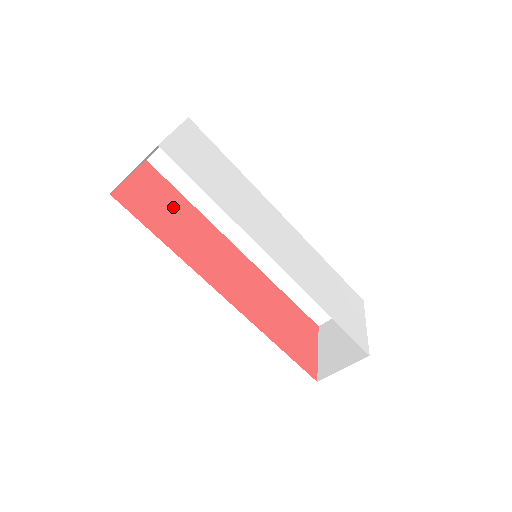
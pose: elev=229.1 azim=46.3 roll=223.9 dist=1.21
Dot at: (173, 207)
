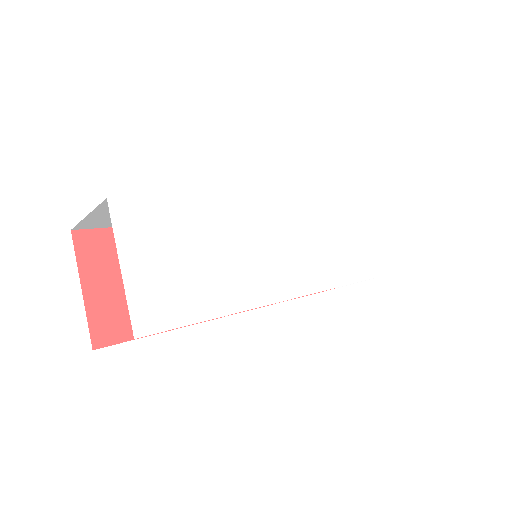
Dot at: occluded
